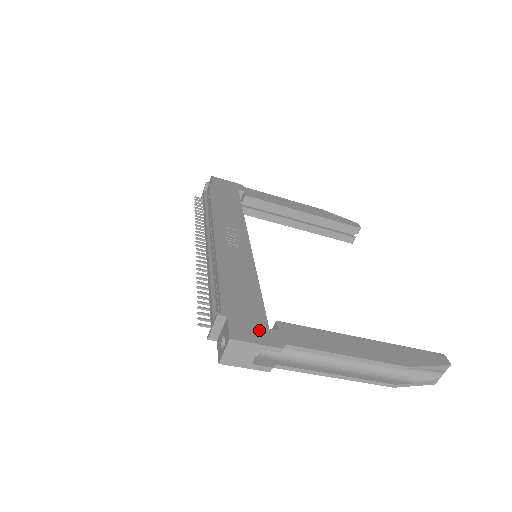
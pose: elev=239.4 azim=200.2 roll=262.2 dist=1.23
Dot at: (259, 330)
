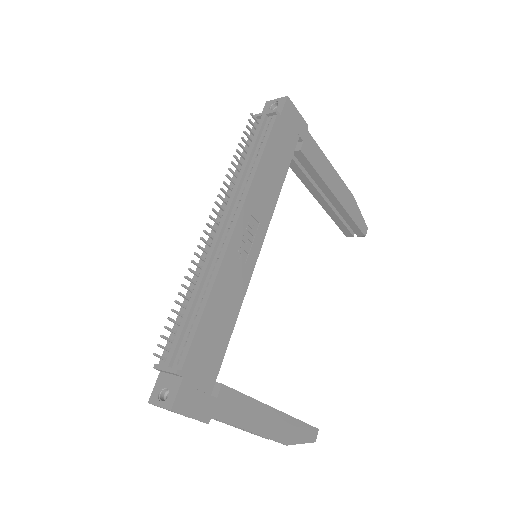
Dot at: (201, 398)
